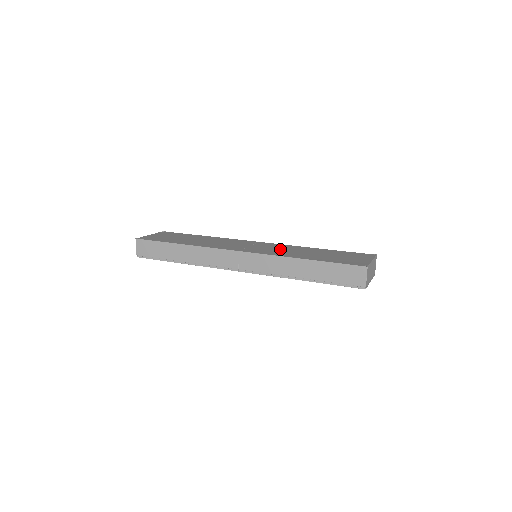
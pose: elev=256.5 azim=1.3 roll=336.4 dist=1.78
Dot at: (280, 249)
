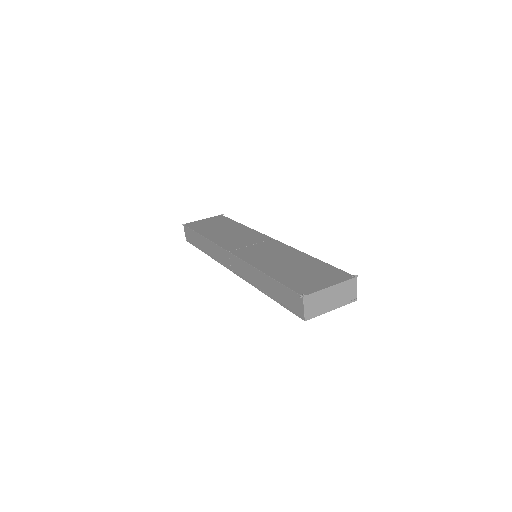
Dot at: (270, 253)
